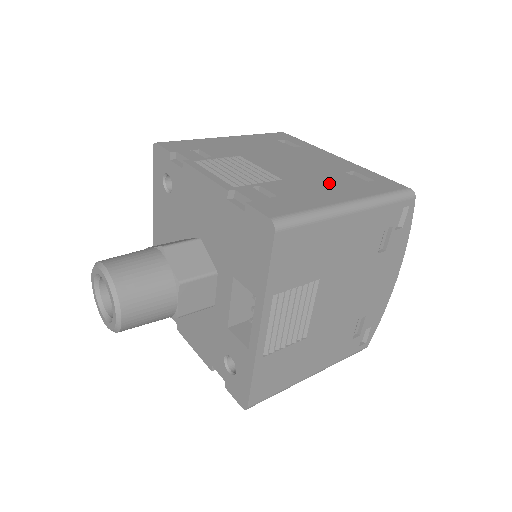
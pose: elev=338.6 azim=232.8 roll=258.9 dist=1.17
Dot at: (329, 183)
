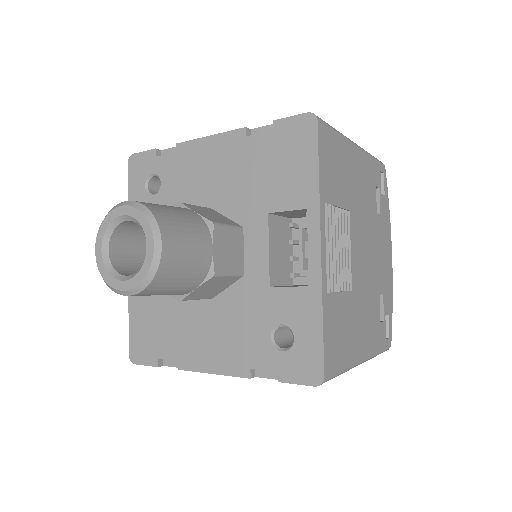
Dot at: occluded
